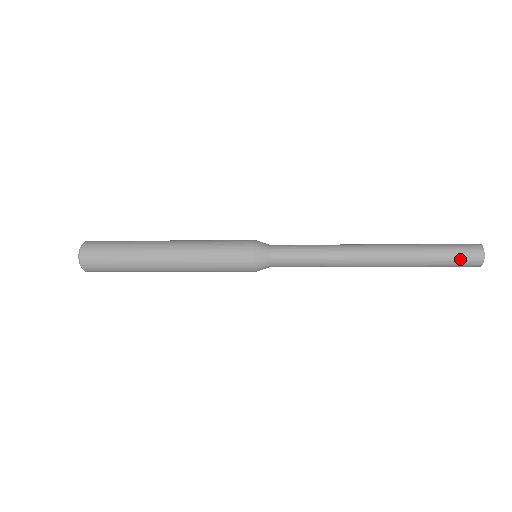
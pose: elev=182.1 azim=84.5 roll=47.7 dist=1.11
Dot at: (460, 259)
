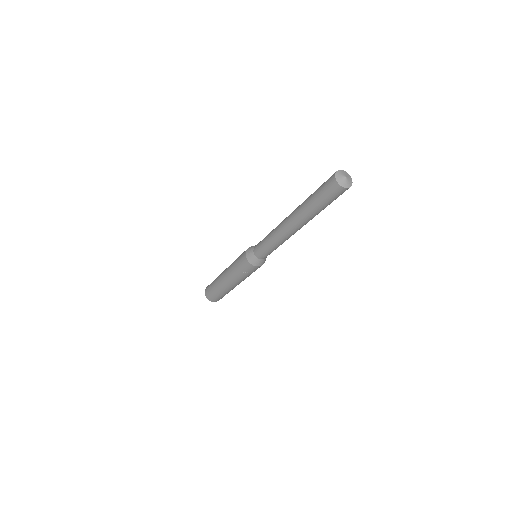
Dot at: (325, 183)
